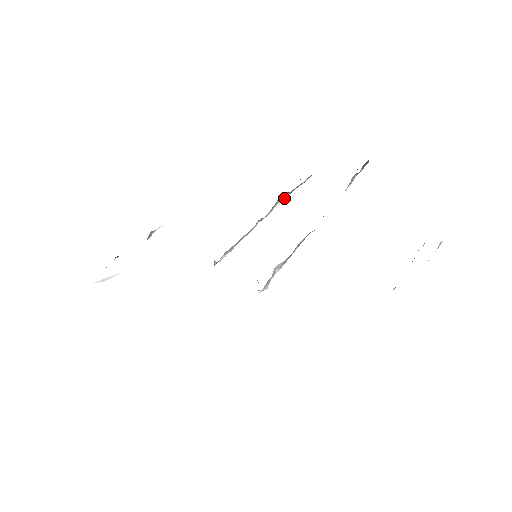
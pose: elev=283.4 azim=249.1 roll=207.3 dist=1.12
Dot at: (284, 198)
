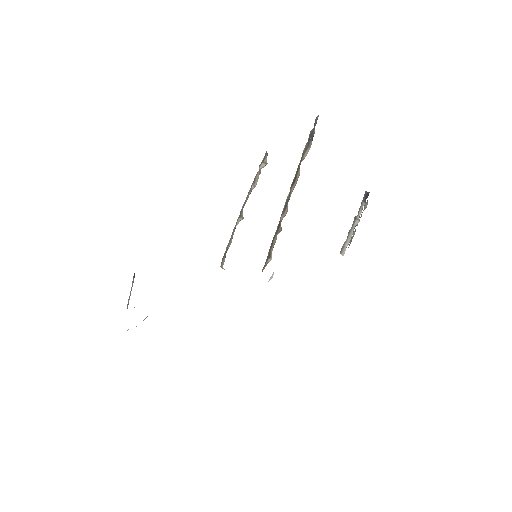
Dot at: (254, 183)
